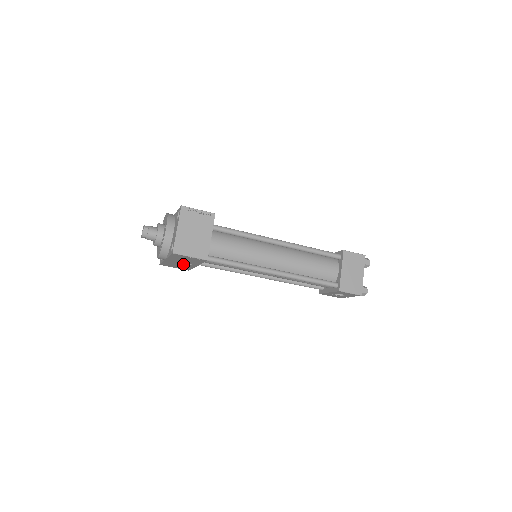
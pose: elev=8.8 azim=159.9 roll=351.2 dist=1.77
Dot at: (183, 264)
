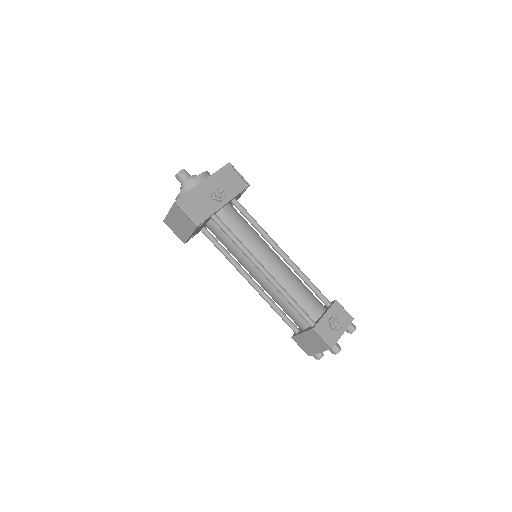
Dot at: occluded
